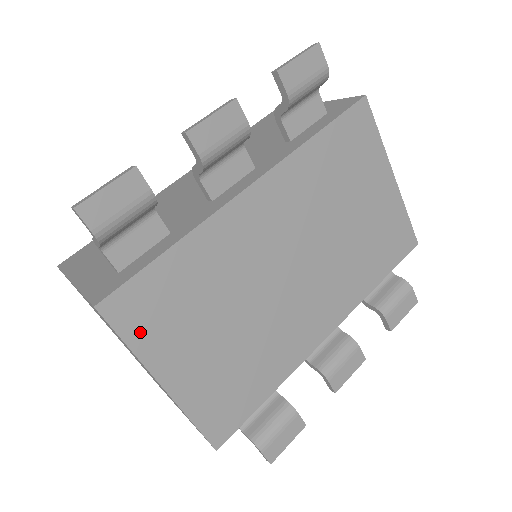
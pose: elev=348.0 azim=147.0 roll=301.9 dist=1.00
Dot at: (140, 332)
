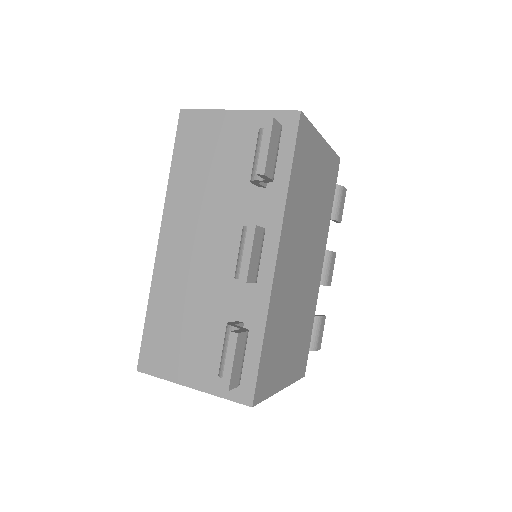
Dot at: (268, 387)
